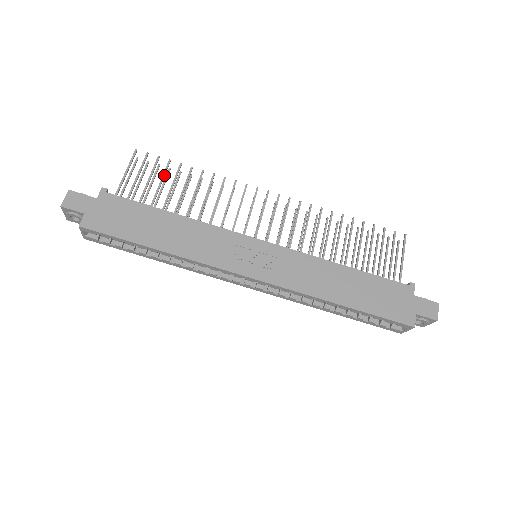
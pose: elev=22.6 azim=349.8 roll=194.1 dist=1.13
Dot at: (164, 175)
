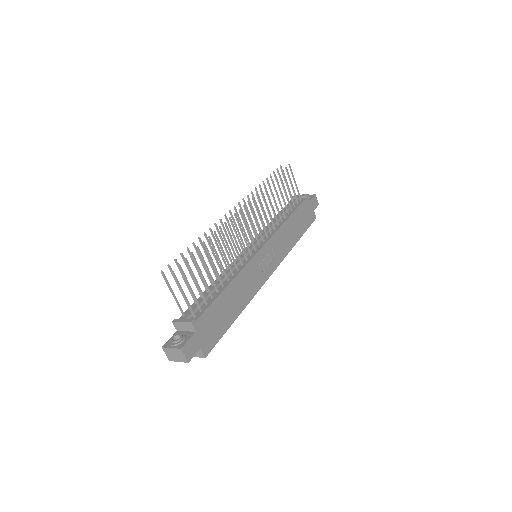
Dot at: (199, 268)
